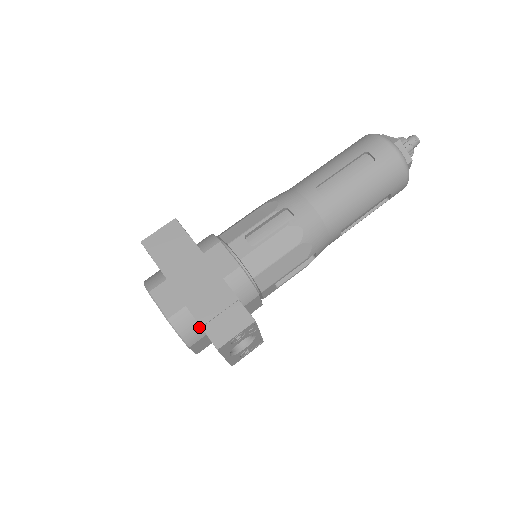
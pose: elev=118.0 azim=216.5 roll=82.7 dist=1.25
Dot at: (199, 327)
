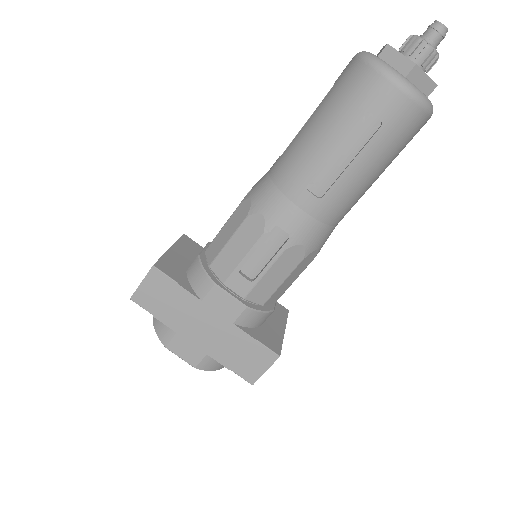
Dot at: occluded
